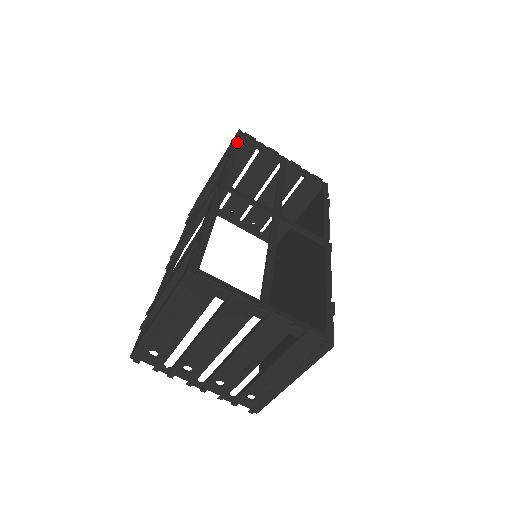
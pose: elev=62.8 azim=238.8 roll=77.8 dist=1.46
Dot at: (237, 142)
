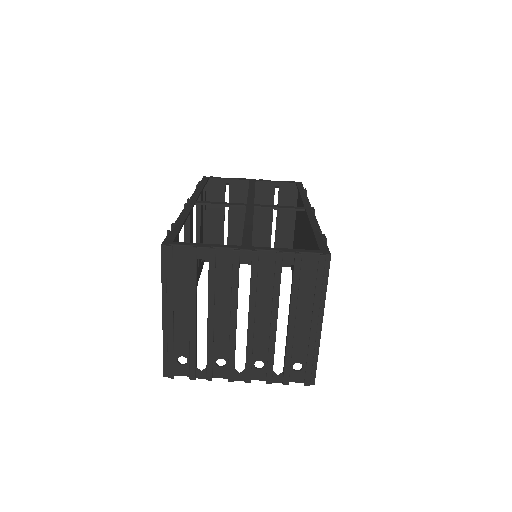
Dot at: (202, 182)
